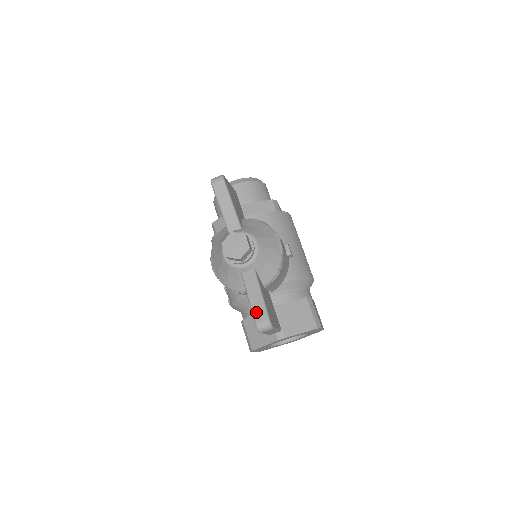
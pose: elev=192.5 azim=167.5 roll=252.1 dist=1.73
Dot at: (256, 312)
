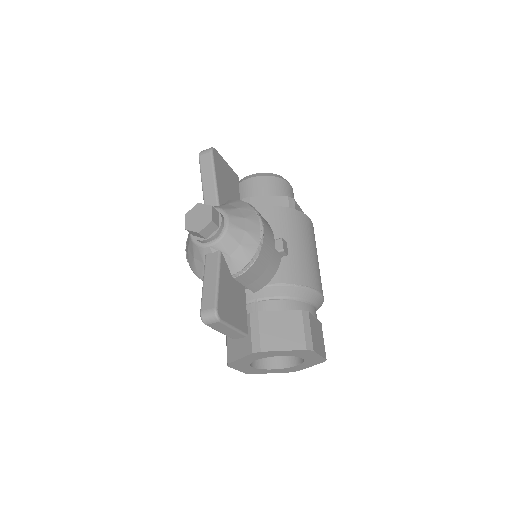
Dot at: (205, 298)
